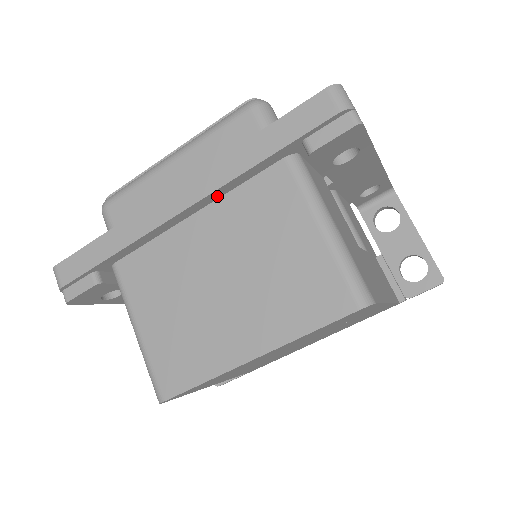
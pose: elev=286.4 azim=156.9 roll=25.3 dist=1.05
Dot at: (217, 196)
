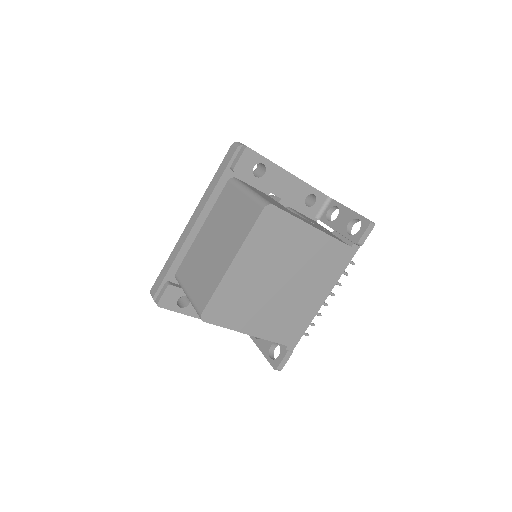
Dot at: (207, 213)
